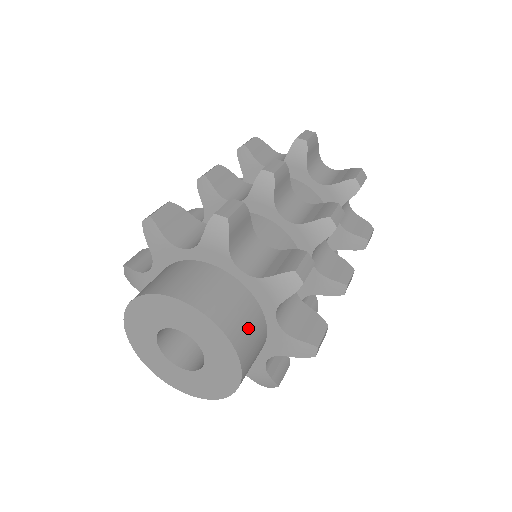
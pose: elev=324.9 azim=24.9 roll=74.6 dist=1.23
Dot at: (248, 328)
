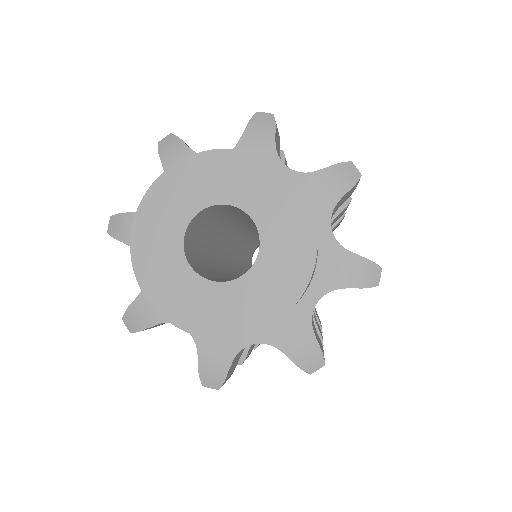
Dot at: (310, 281)
